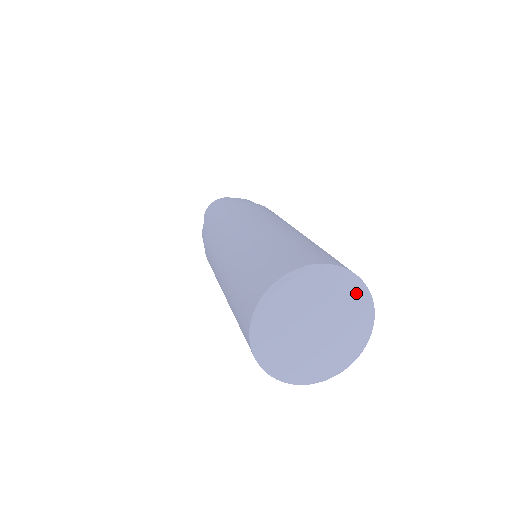
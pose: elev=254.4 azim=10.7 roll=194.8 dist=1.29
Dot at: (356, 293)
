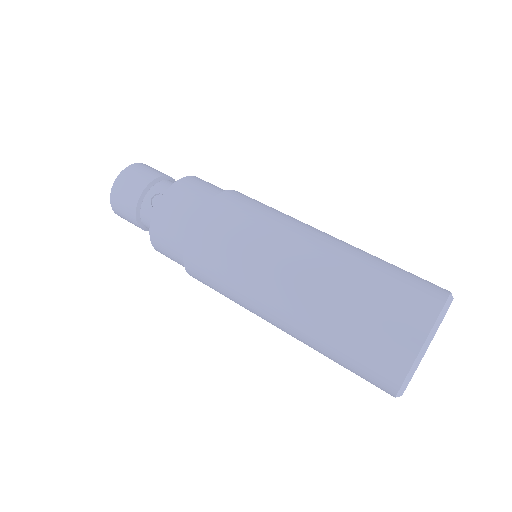
Dot at: occluded
